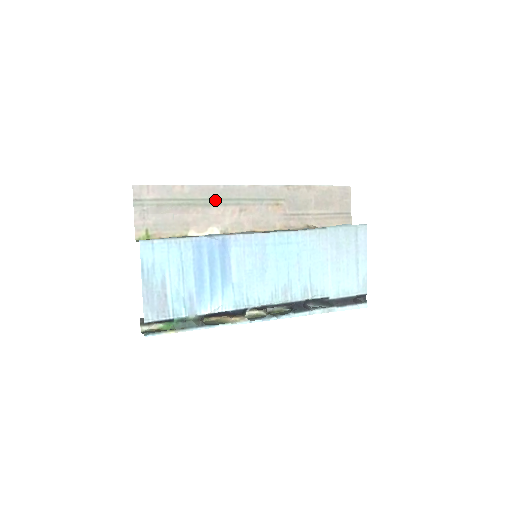
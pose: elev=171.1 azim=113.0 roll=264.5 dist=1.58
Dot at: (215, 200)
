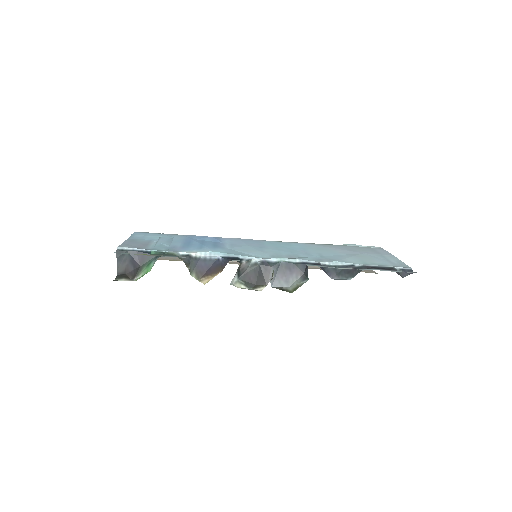
Dot at: occluded
